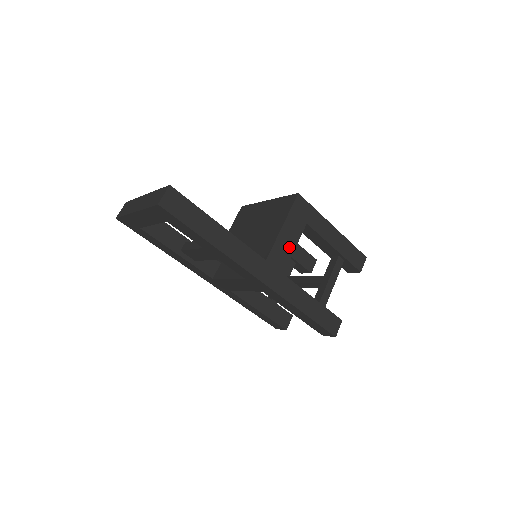
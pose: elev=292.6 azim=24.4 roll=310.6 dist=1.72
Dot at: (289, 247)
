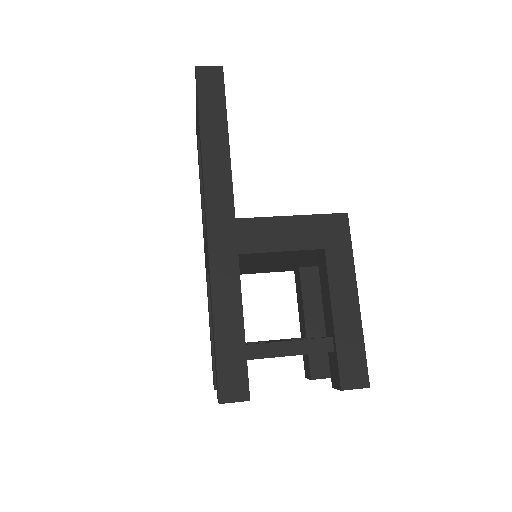
Dot at: (276, 241)
